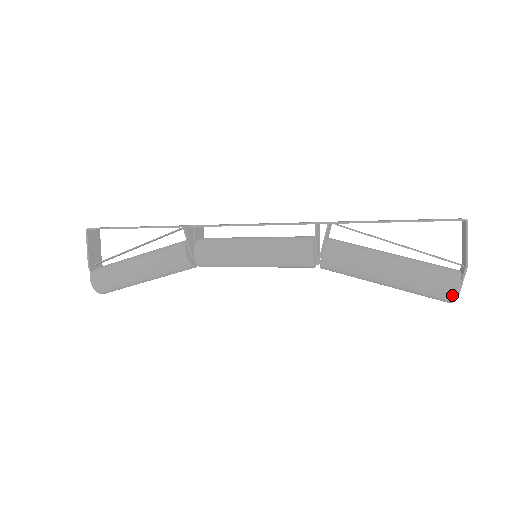
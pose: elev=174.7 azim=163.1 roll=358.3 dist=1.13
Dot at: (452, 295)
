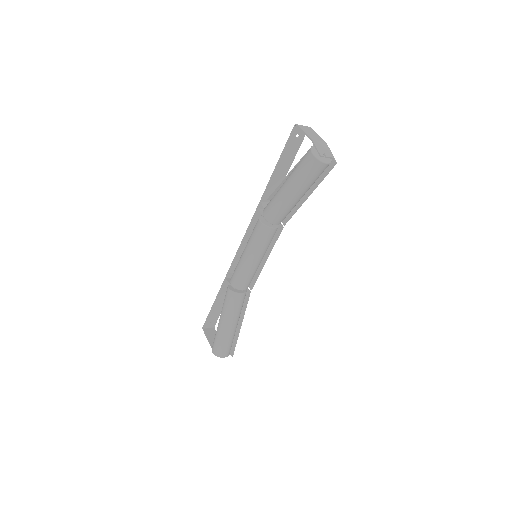
Dot at: (313, 158)
